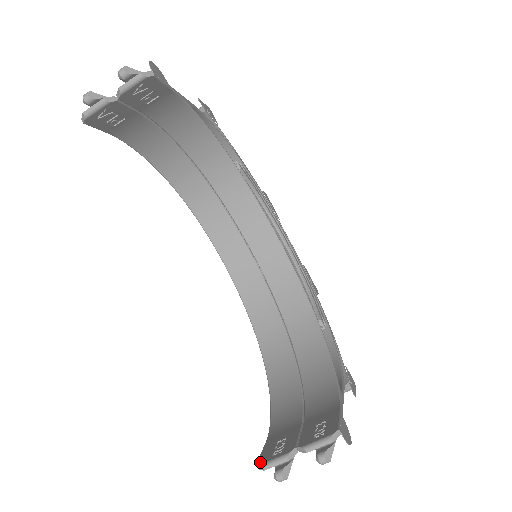
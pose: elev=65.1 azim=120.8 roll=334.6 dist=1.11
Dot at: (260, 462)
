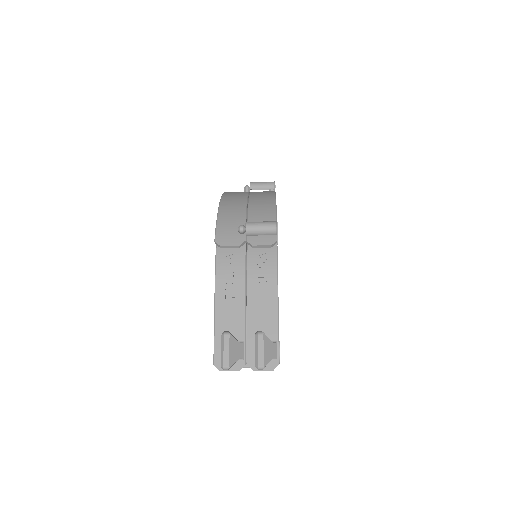
Dot at: occluded
